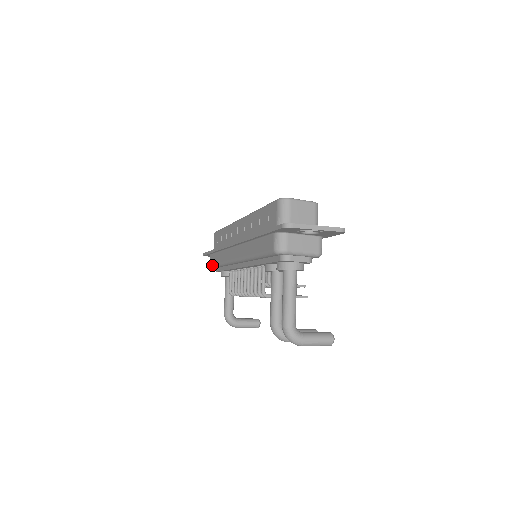
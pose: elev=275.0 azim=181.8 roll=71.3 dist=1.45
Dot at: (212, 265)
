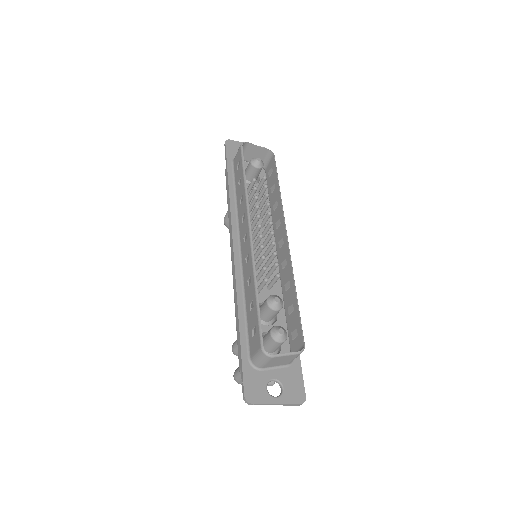
Dot at: occluded
